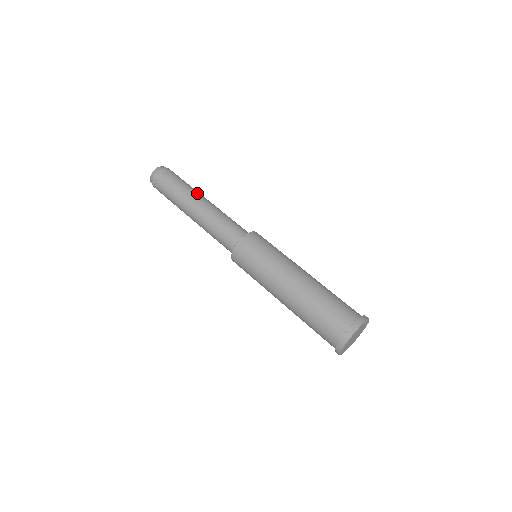
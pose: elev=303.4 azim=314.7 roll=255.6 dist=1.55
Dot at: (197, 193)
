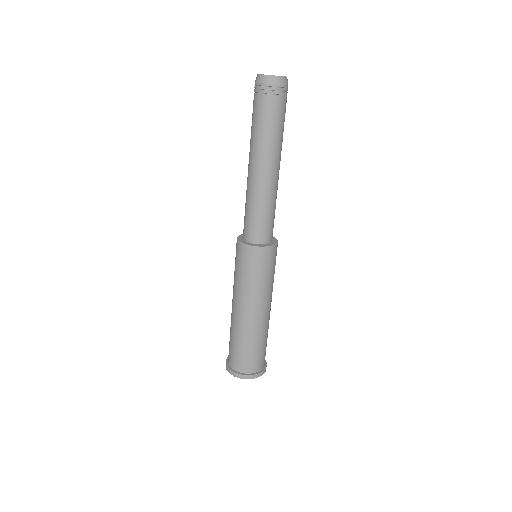
Dot at: (270, 154)
